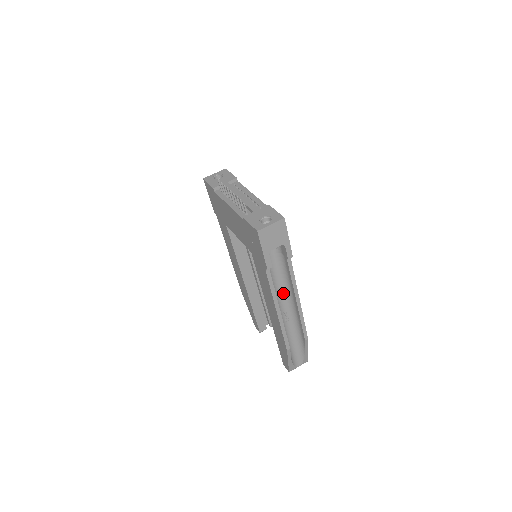
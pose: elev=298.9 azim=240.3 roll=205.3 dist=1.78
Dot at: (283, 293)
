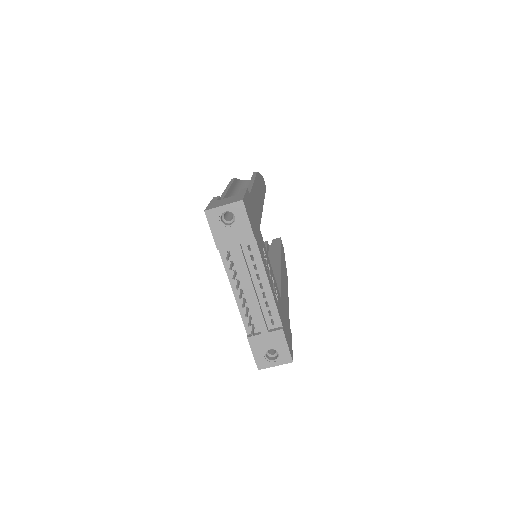
Dot at: occluded
